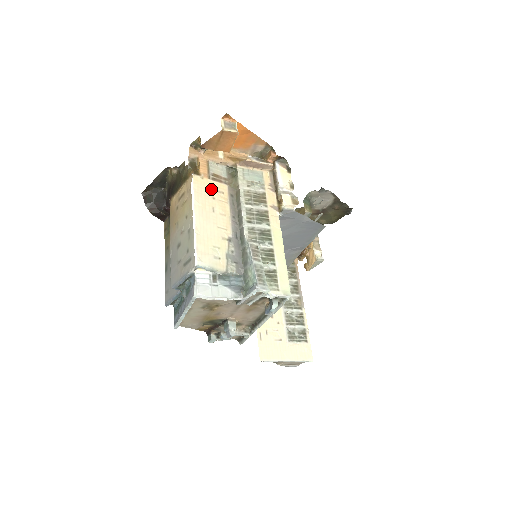
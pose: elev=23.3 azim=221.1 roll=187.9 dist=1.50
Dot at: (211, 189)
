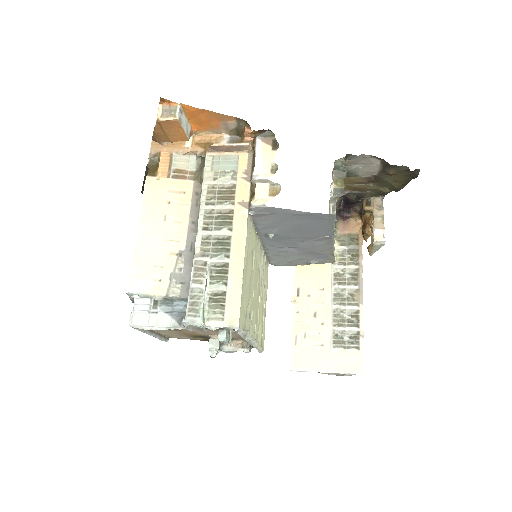
Dot at: (168, 191)
